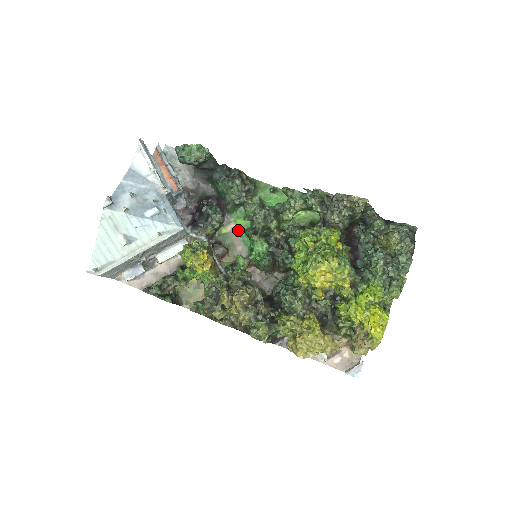
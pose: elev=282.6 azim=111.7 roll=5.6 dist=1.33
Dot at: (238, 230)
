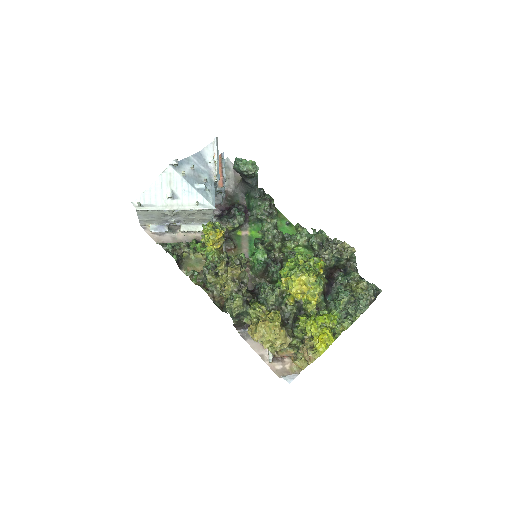
Dot at: (250, 238)
